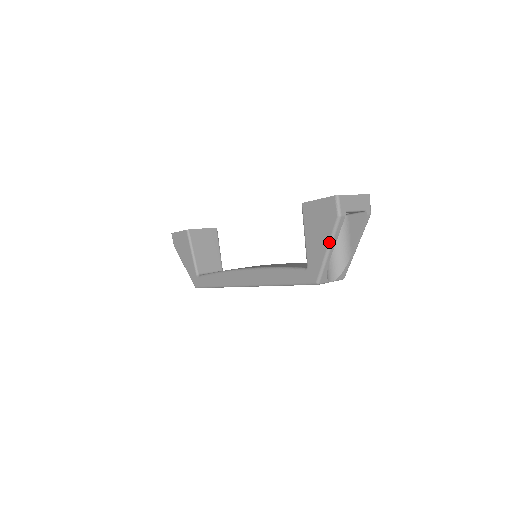
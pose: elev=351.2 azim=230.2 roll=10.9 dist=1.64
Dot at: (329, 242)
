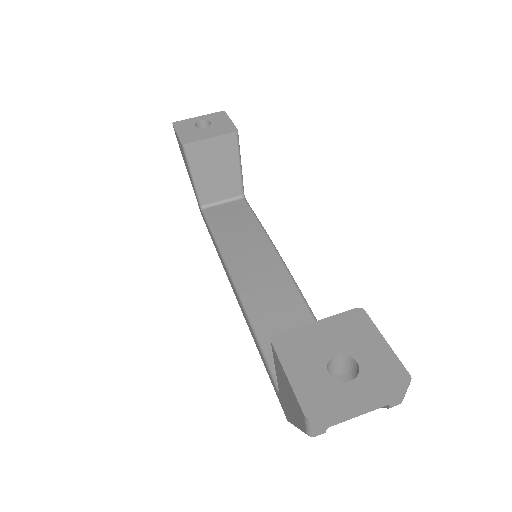
Dot at: (298, 428)
